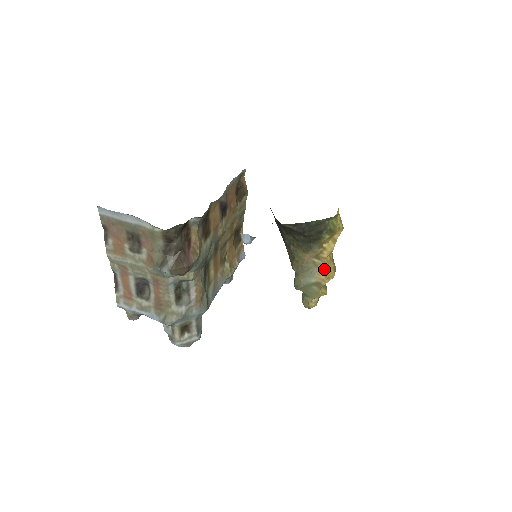
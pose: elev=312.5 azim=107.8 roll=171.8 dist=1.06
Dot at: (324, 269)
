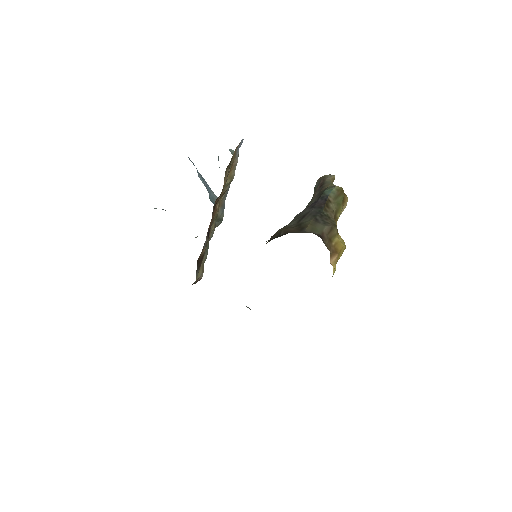
Dot at: occluded
